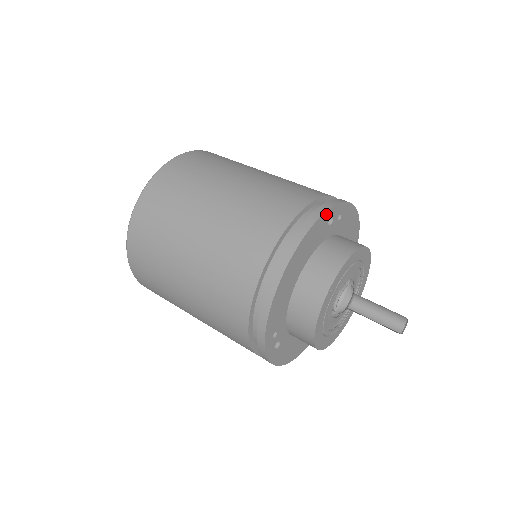
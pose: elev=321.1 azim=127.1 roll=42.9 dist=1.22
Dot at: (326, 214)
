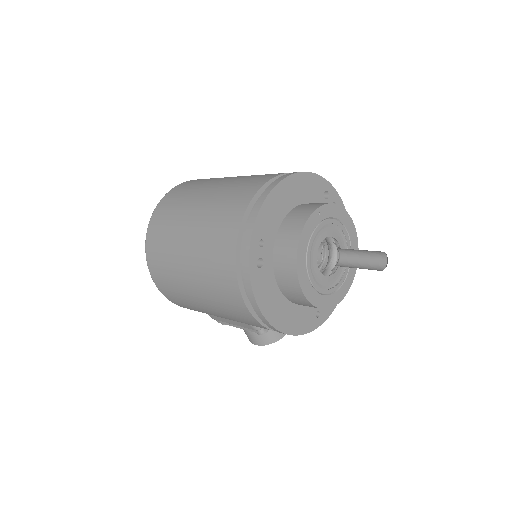
Dot at: (323, 181)
